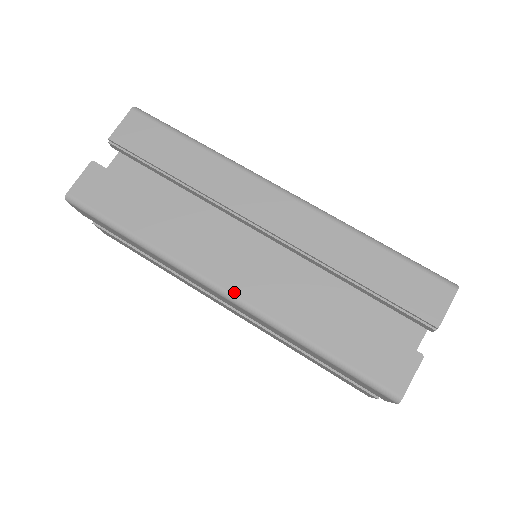
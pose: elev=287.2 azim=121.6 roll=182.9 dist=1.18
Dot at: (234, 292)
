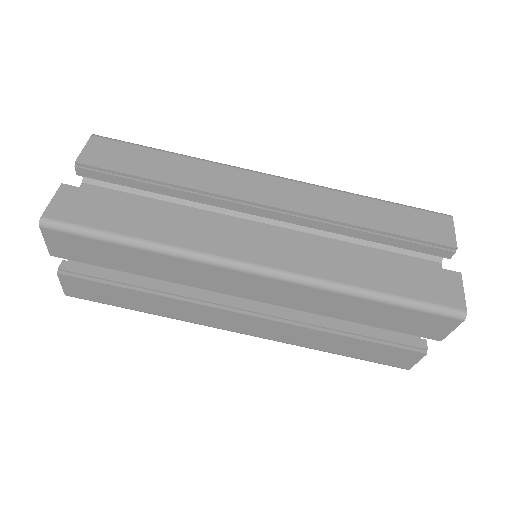
Dot at: (249, 334)
